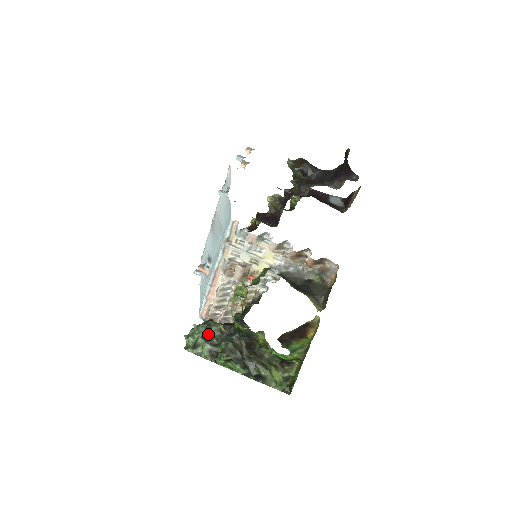
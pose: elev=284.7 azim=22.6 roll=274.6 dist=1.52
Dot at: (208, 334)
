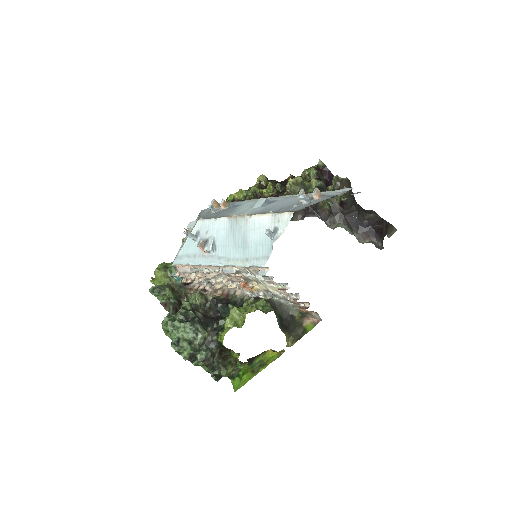
Dot at: (194, 340)
